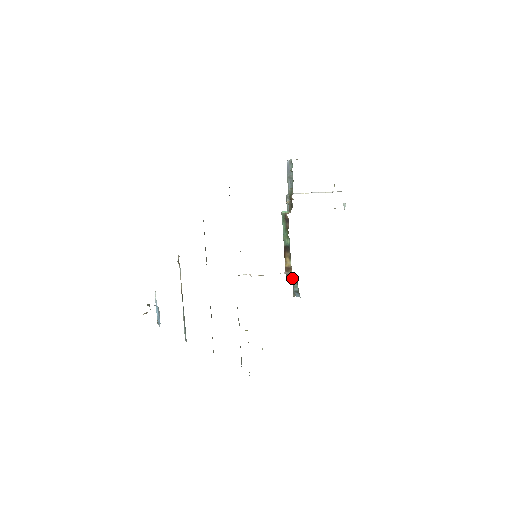
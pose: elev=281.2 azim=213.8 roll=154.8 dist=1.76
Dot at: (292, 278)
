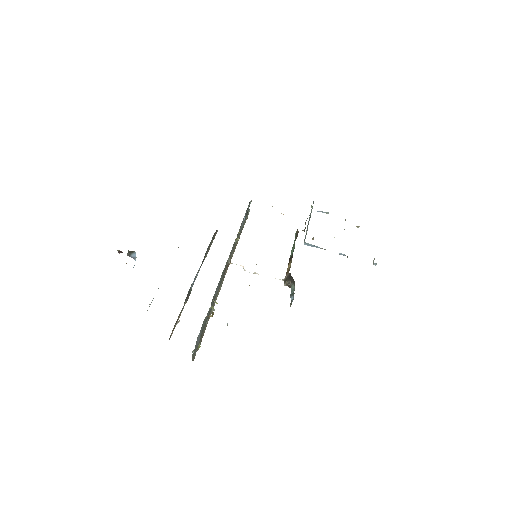
Dot at: (290, 279)
